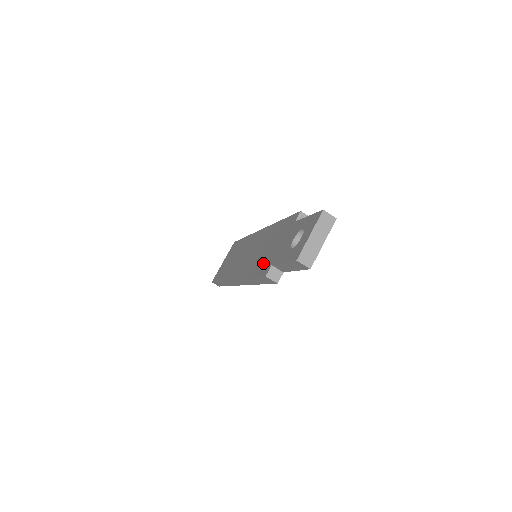
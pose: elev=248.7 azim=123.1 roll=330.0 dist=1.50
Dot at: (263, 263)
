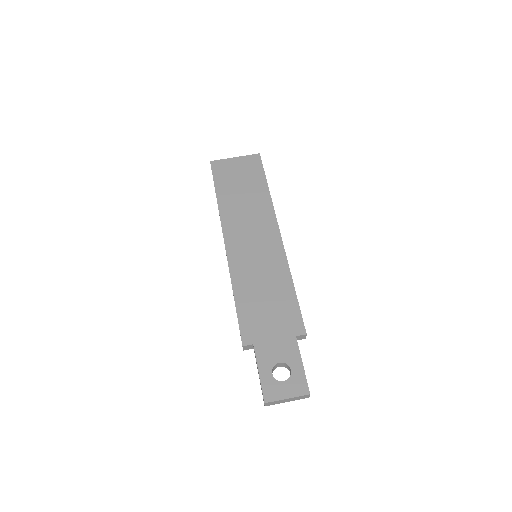
Dot at: (252, 317)
